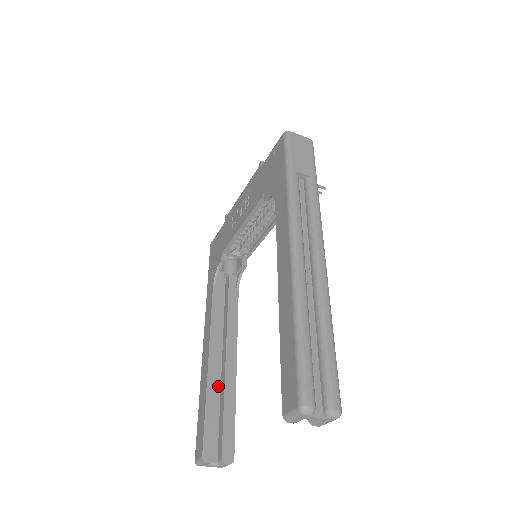
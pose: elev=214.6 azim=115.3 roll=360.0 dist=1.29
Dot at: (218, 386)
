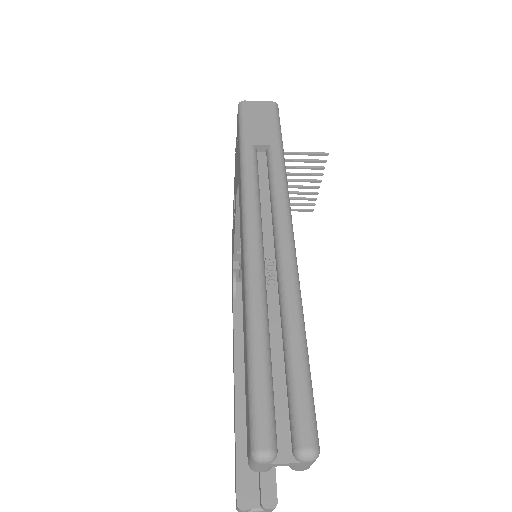
Dot at: occluded
